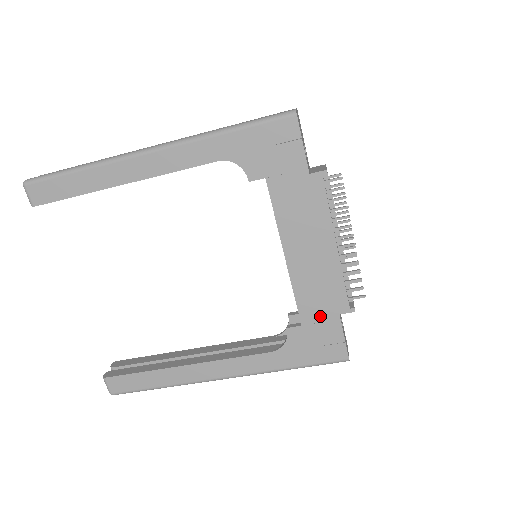
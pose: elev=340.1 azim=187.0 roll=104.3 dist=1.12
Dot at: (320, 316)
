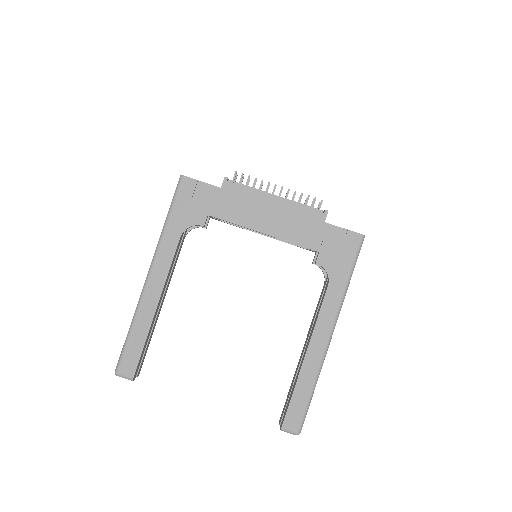
Dot at: (319, 235)
